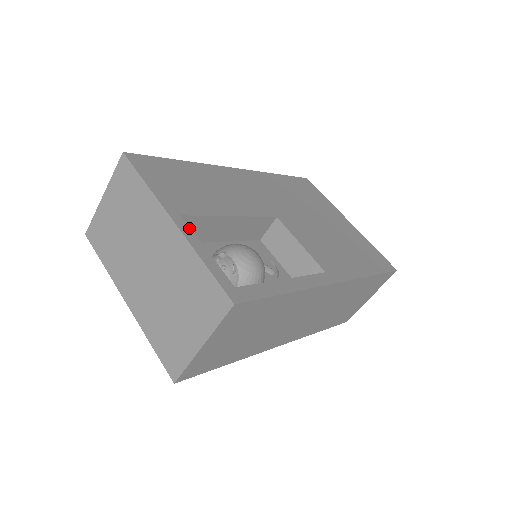
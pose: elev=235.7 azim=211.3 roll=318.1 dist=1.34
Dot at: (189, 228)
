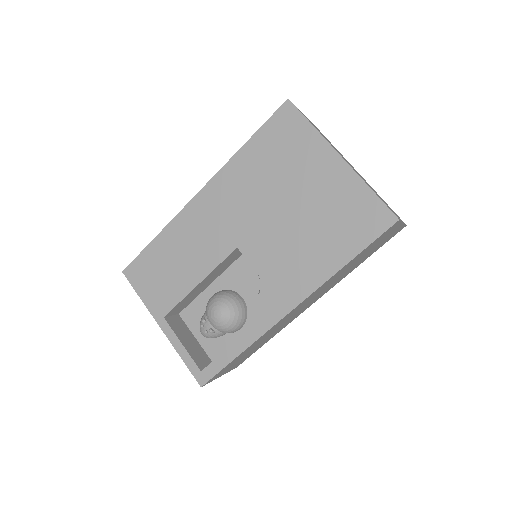
Dot at: (170, 328)
